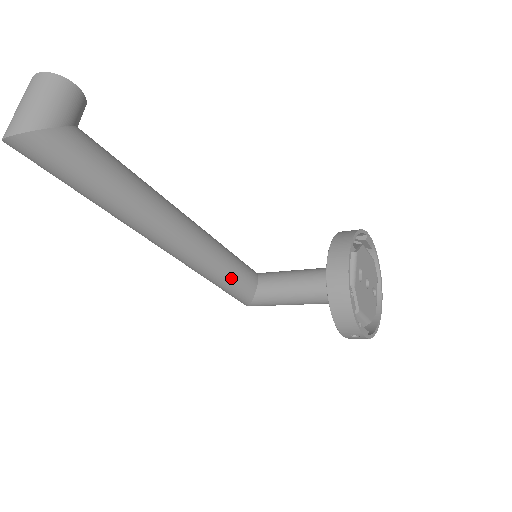
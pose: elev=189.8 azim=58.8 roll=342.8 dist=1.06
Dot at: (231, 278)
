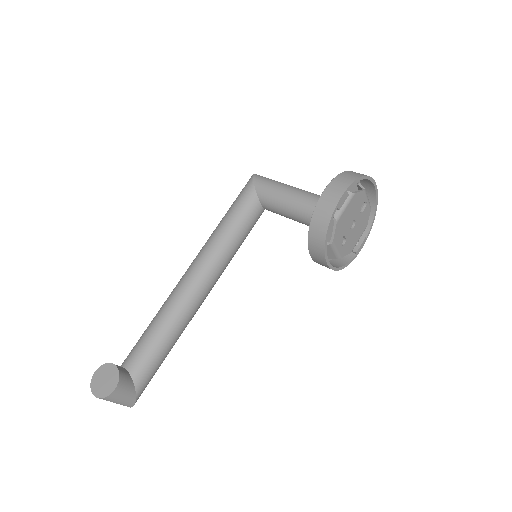
Dot at: occluded
